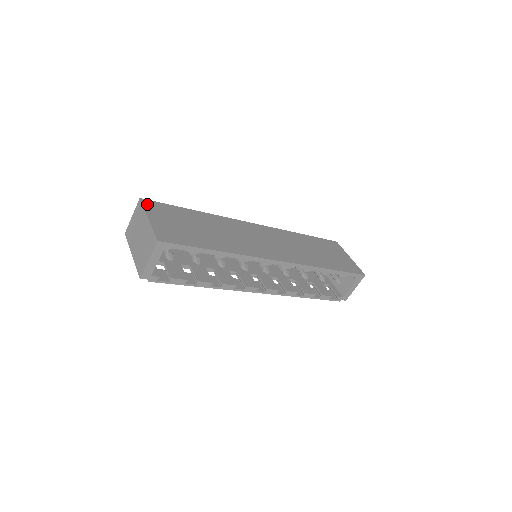
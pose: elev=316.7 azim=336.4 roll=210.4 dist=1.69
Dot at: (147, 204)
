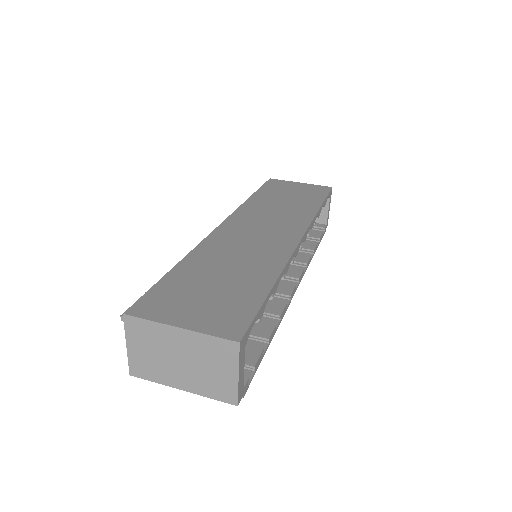
Dot at: (142, 312)
